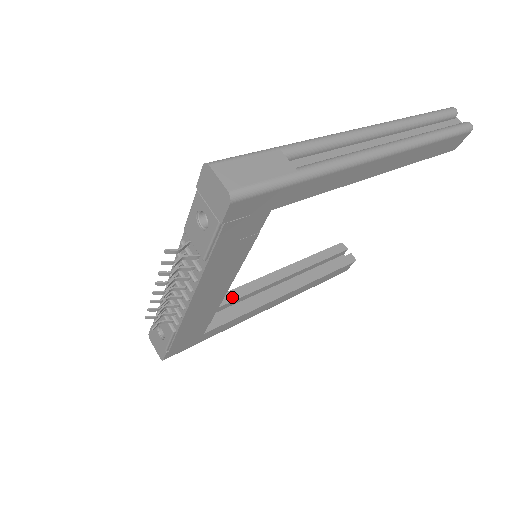
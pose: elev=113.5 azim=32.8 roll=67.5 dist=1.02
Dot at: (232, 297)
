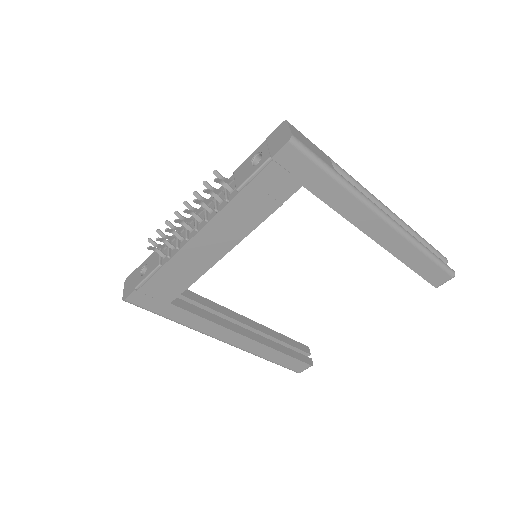
Dot at: (206, 303)
